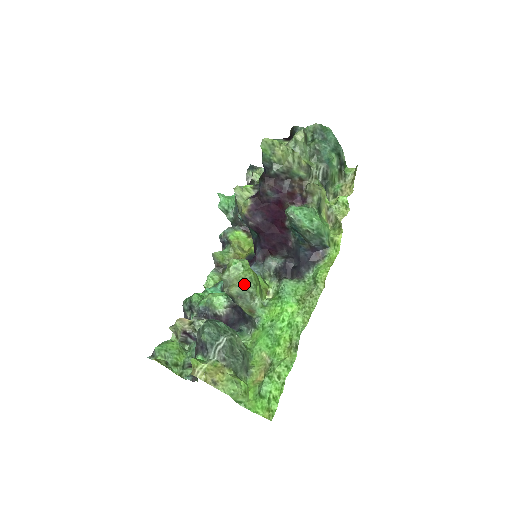
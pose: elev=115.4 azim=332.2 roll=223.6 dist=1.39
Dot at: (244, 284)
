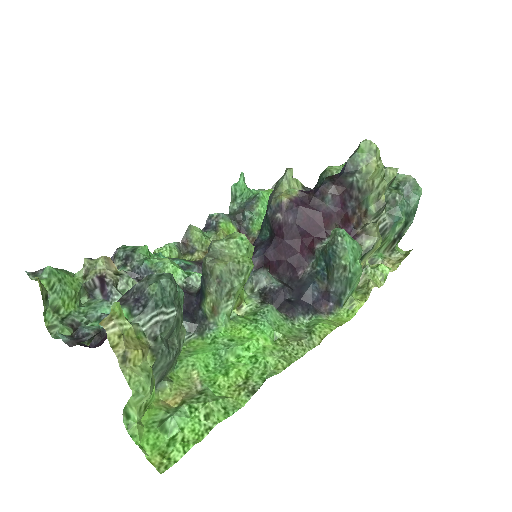
Dot at: (235, 270)
